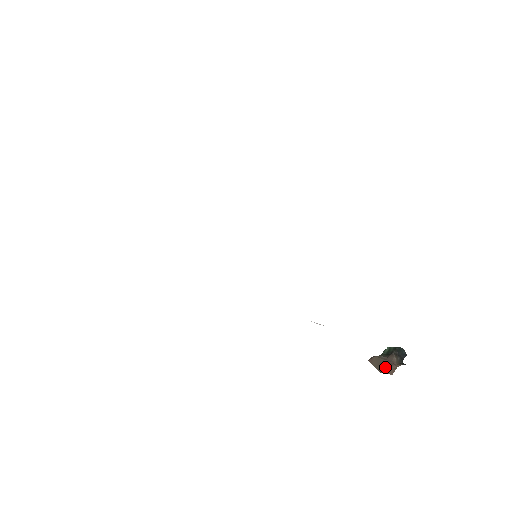
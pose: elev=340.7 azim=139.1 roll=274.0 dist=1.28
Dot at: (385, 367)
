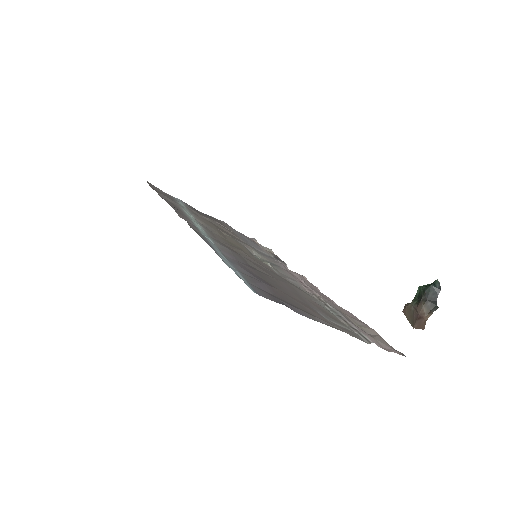
Dot at: (415, 322)
